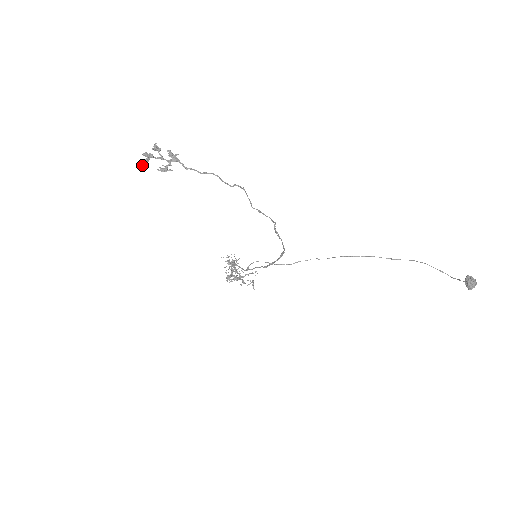
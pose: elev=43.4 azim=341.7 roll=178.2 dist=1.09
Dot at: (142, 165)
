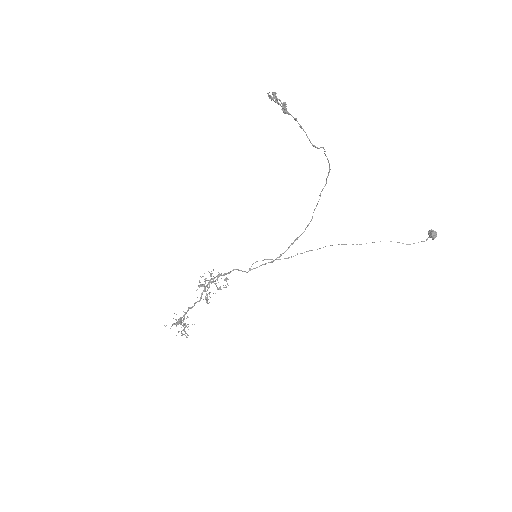
Dot at: (276, 100)
